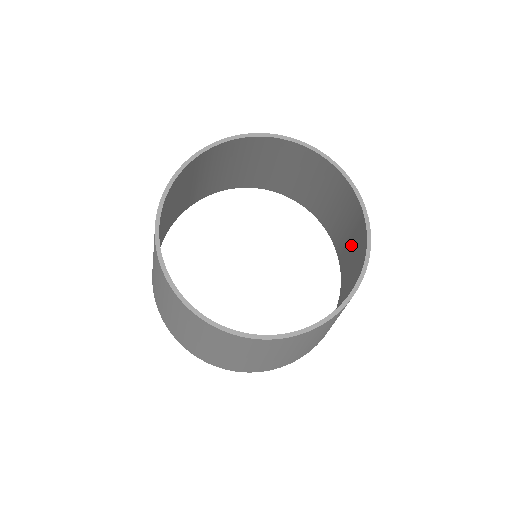
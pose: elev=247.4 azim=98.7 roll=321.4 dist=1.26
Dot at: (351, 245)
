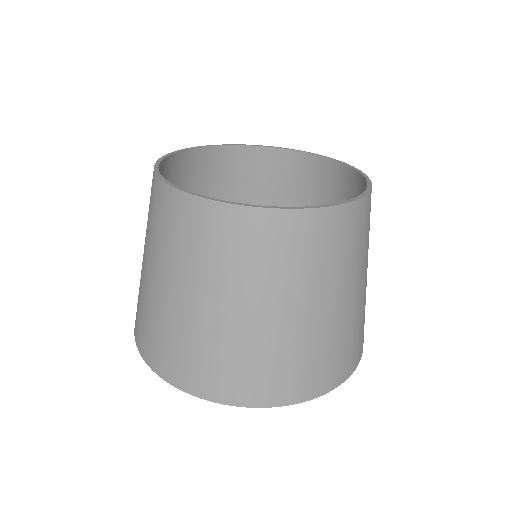
Dot at: occluded
